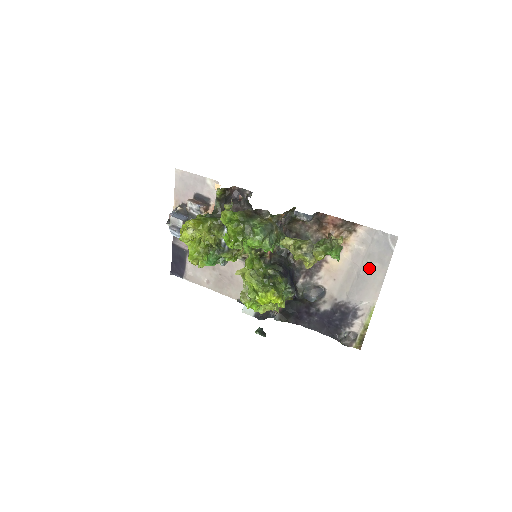
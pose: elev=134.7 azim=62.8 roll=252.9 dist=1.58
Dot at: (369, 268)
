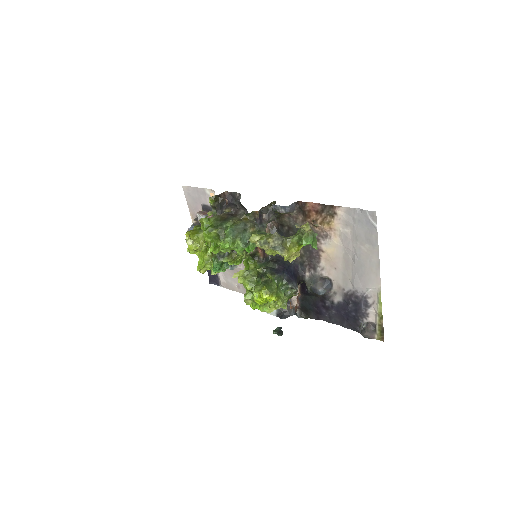
Dot at: (361, 251)
